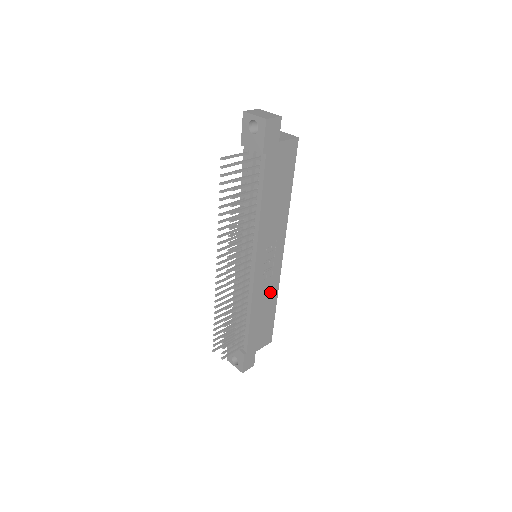
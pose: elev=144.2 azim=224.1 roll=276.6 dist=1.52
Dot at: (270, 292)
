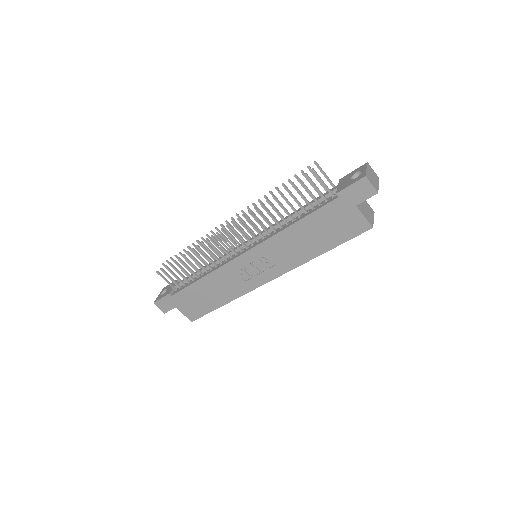
Dot at: (231, 289)
